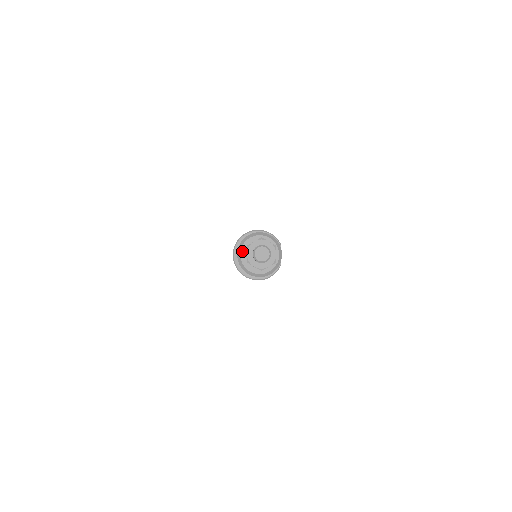
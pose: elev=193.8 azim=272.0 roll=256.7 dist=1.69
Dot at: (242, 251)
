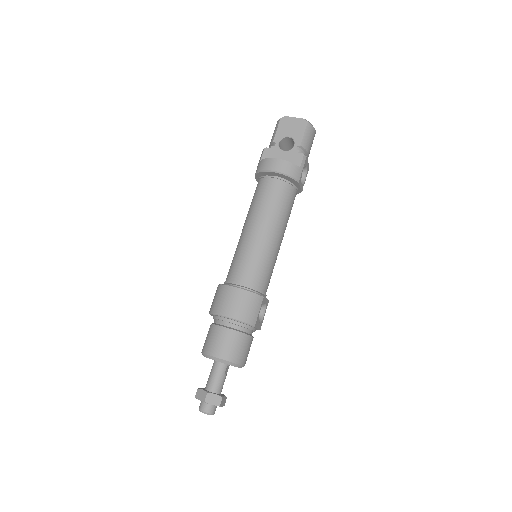
Dot at: occluded
